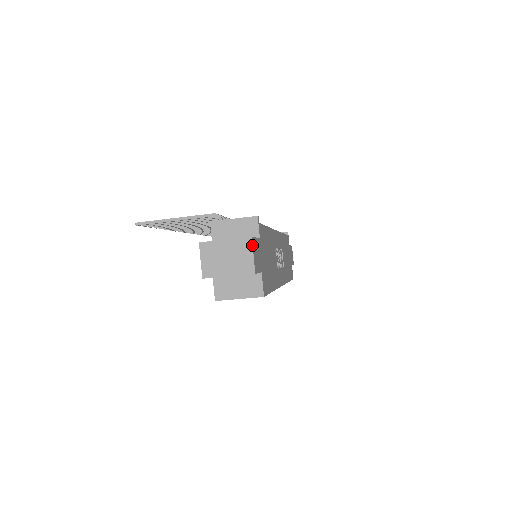
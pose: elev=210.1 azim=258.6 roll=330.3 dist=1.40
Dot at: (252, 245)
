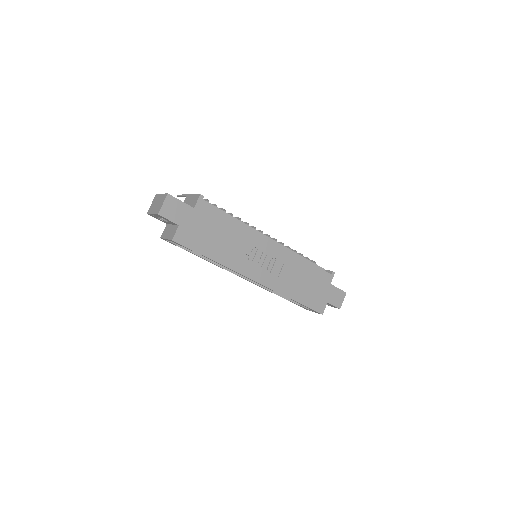
Dot at: (165, 198)
